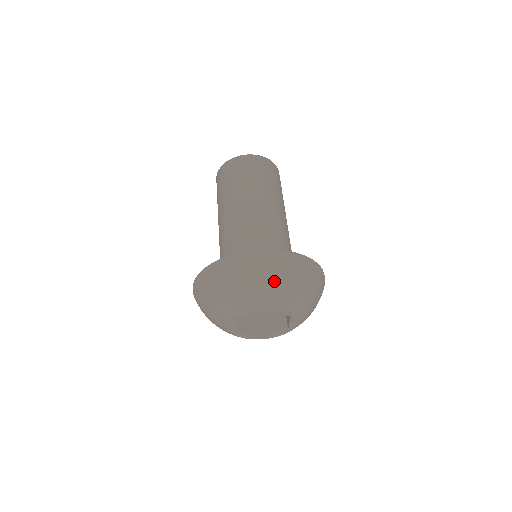
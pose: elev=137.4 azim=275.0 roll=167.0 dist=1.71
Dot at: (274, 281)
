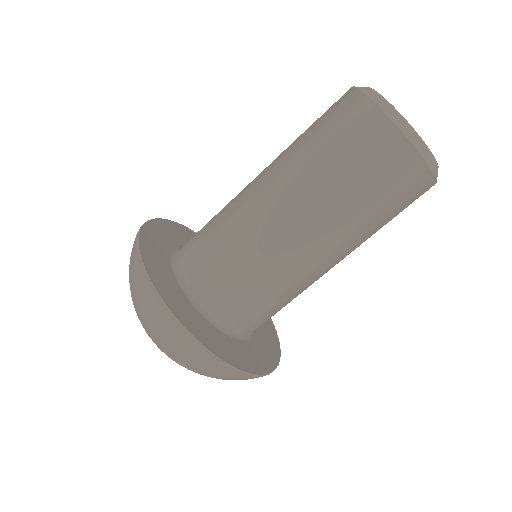
Dot at: (181, 360)
